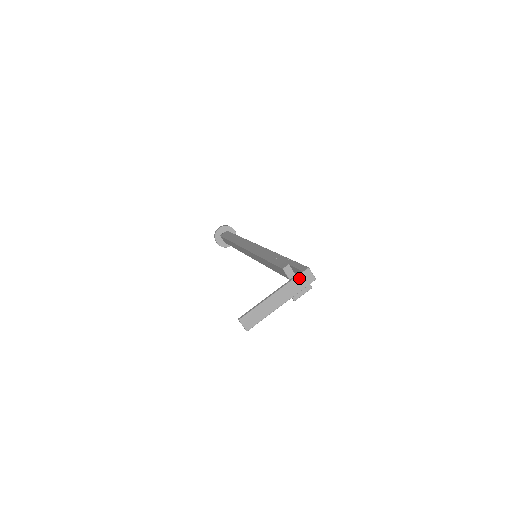
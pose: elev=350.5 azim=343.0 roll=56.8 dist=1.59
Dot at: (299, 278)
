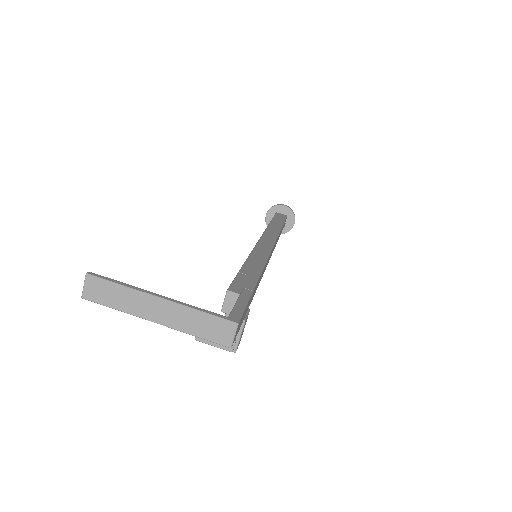
Dot at: (212, 320)
